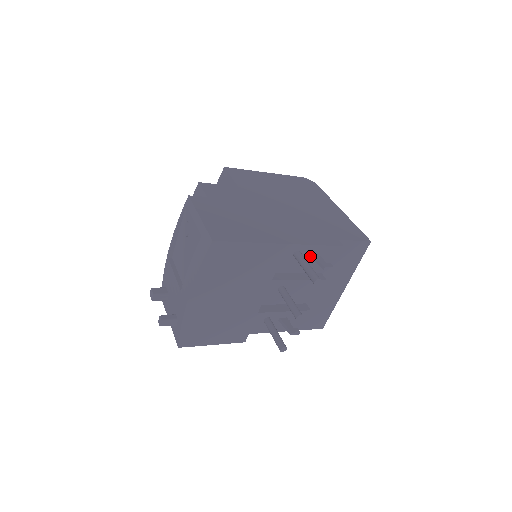
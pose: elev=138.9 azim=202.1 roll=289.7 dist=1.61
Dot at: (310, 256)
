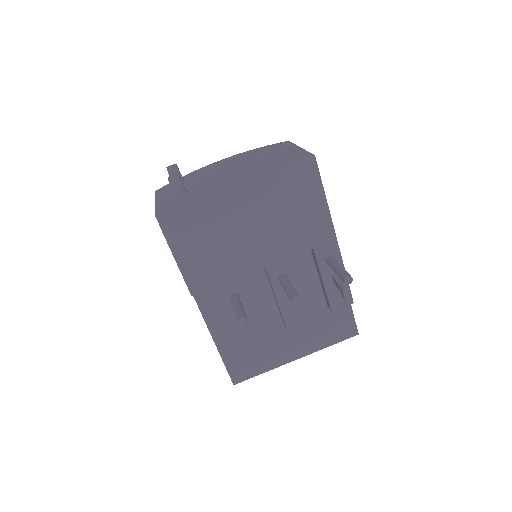
Dot at: (333, 275)
